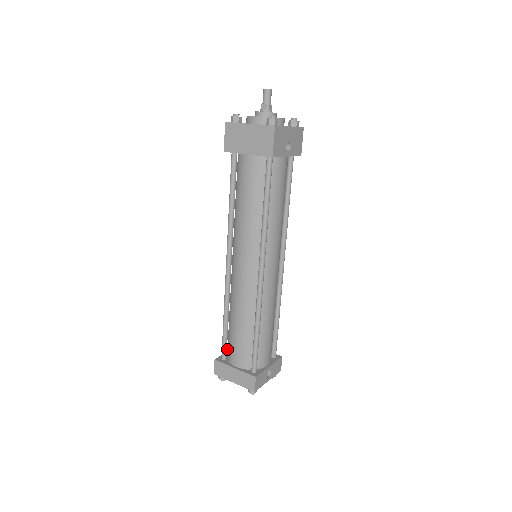
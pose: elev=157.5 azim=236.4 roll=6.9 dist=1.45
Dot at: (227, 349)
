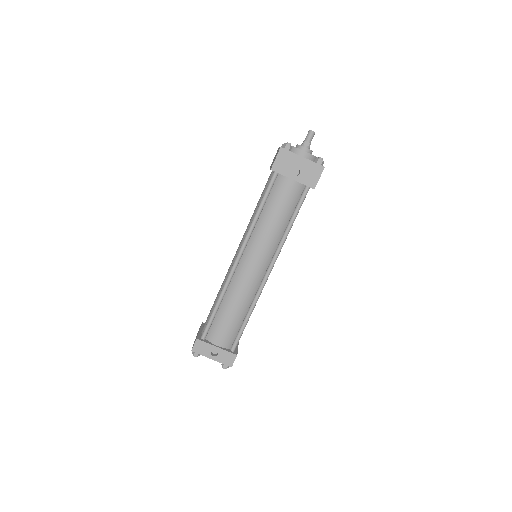
Dot at: occluded
